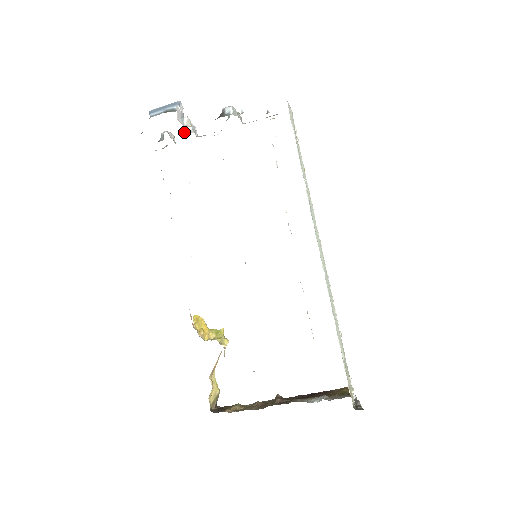
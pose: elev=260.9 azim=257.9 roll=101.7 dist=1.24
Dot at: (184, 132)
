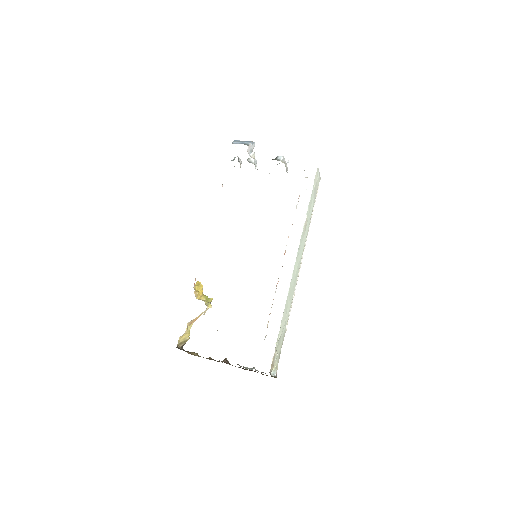
Dot at: (248, 161)
